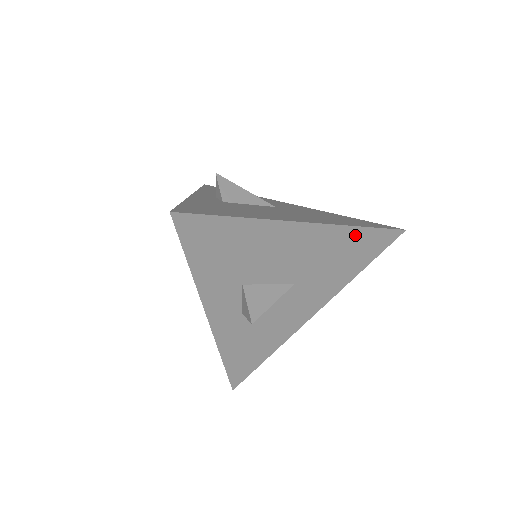
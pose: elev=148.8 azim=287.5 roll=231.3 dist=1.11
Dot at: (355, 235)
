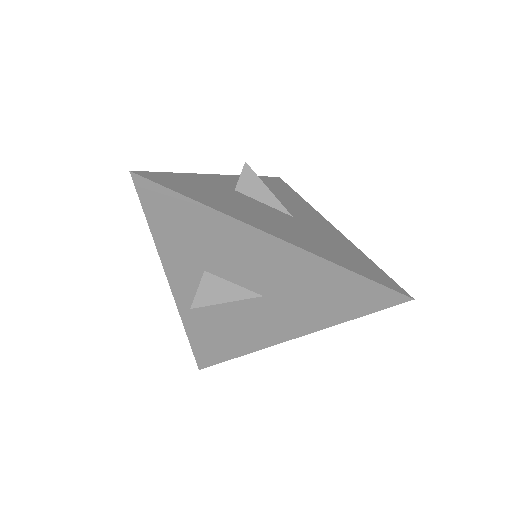
Dot at: (339, 275)
